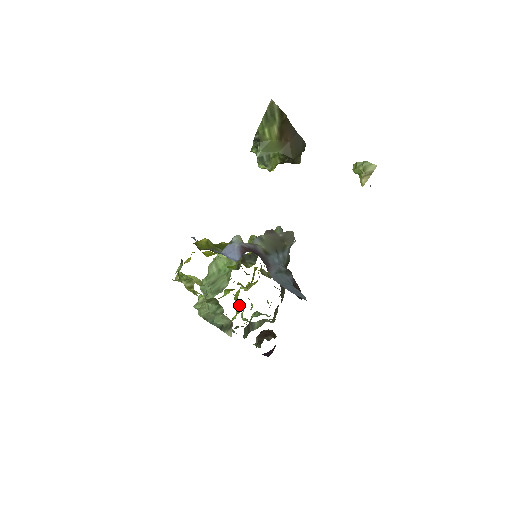
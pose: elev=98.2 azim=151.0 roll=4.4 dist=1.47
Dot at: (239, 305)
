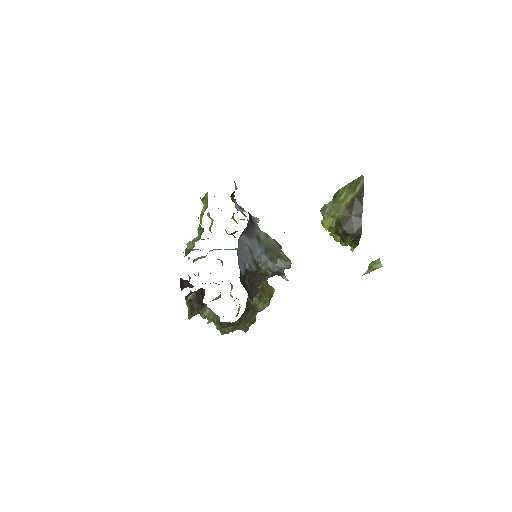
Dot at: (216, 299)
